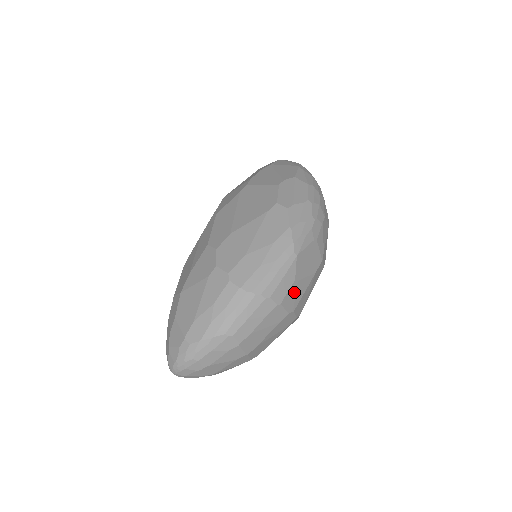
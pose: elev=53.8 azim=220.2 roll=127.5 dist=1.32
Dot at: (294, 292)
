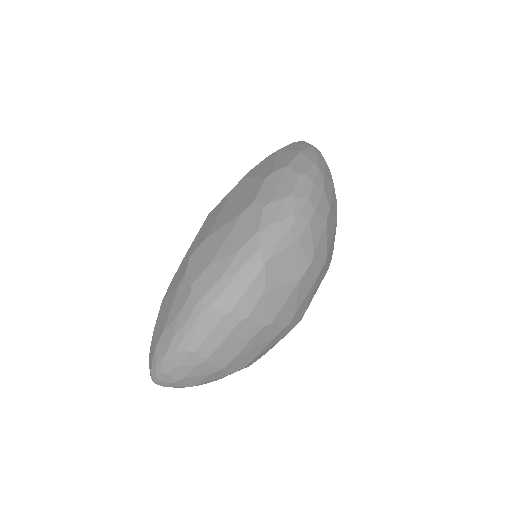
Dot at: (267, 303)
